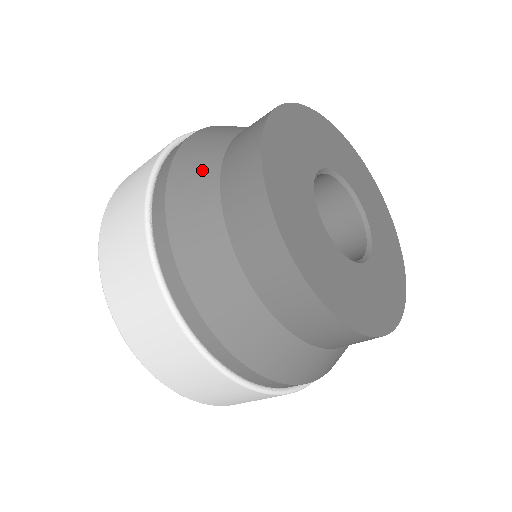
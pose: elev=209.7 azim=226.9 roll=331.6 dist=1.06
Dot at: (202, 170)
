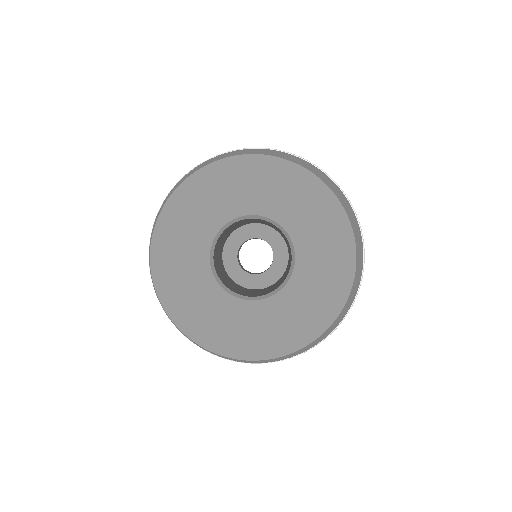
Dot at: occluded
